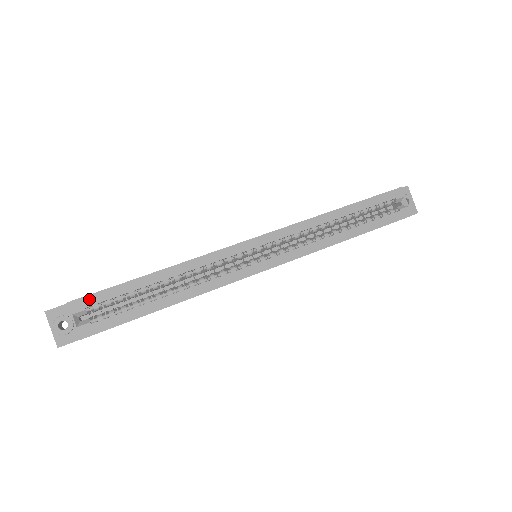
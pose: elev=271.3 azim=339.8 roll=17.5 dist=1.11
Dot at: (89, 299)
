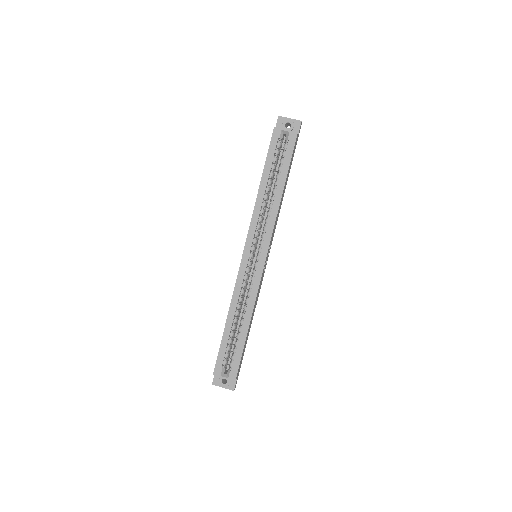
Dot at: (218, 363)
